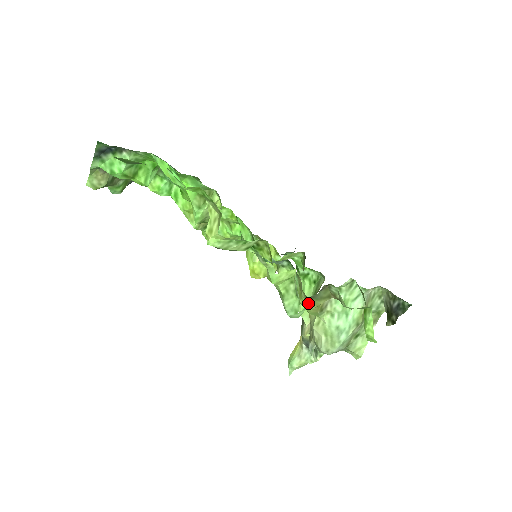
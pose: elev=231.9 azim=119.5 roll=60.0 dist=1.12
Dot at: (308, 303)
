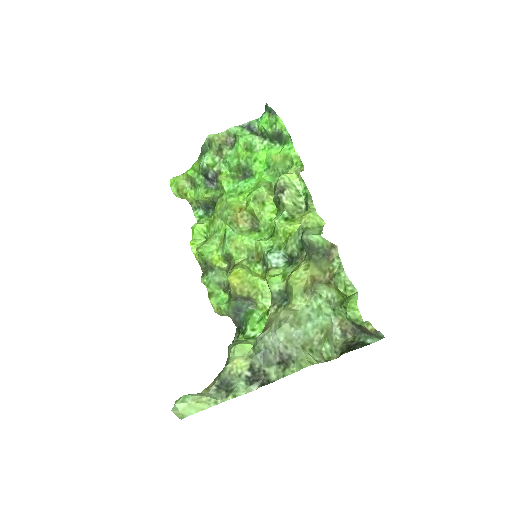
Dot at: (302, 273)
